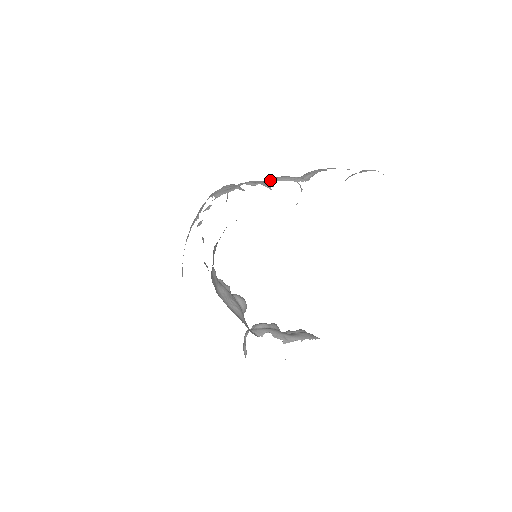
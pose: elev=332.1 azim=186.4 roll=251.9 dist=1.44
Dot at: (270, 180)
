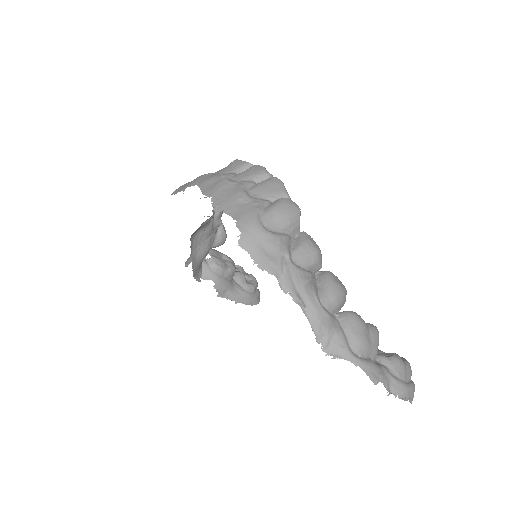
Dot at: (306, 299)
